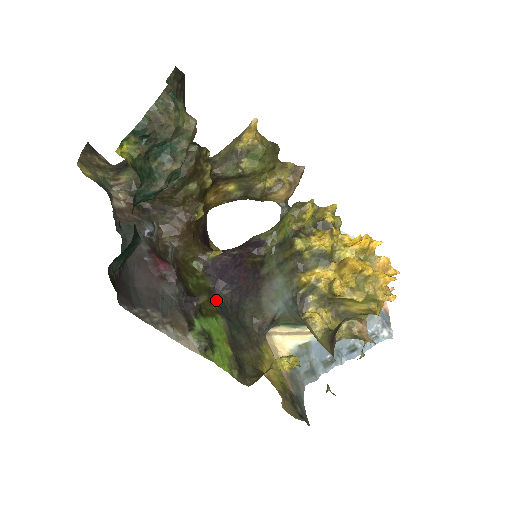
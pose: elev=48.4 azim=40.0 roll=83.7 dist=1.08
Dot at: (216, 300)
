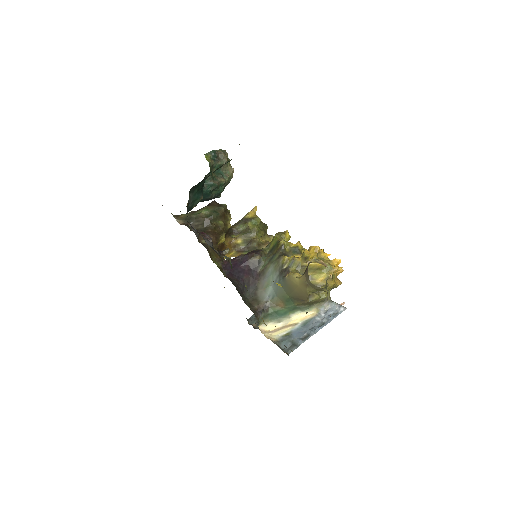
Dot at: occluded
